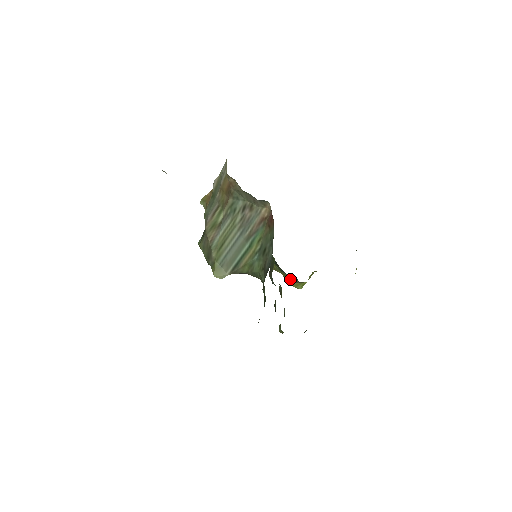
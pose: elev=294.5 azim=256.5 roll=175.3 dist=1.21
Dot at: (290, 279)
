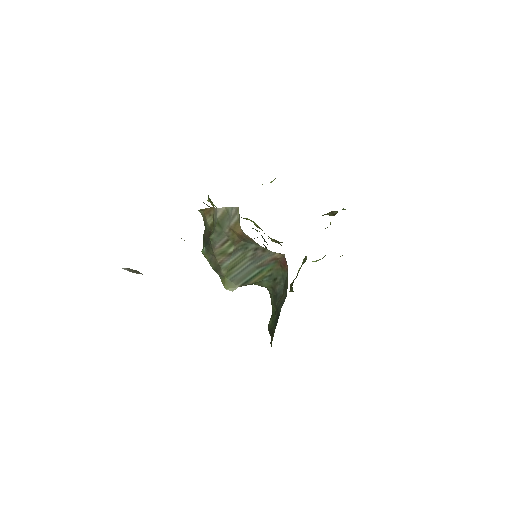
Dot at: (274, 240)
